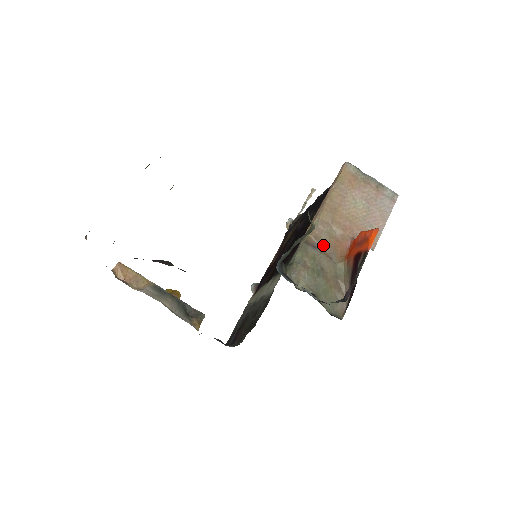
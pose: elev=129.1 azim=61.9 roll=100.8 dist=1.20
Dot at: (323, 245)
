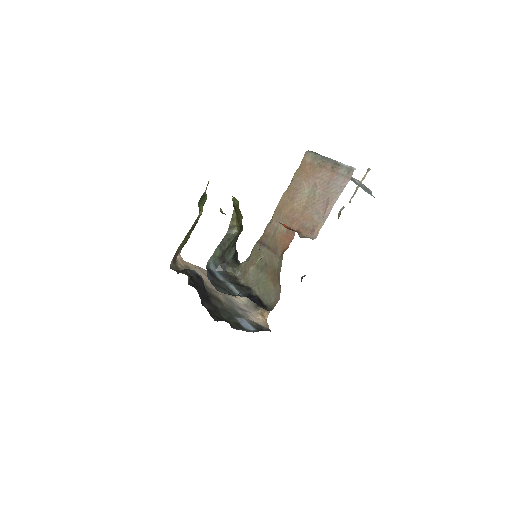
Dot at: (271, 242)
